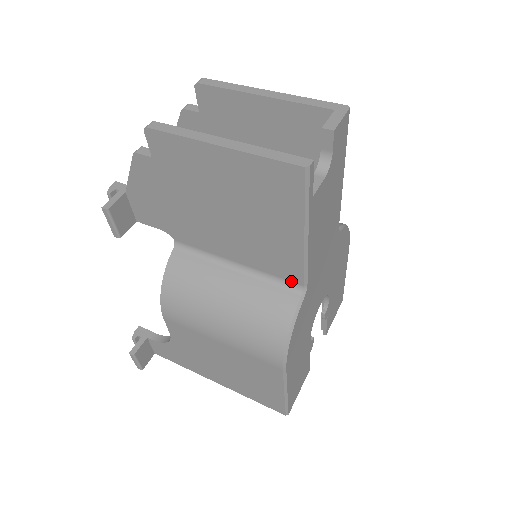
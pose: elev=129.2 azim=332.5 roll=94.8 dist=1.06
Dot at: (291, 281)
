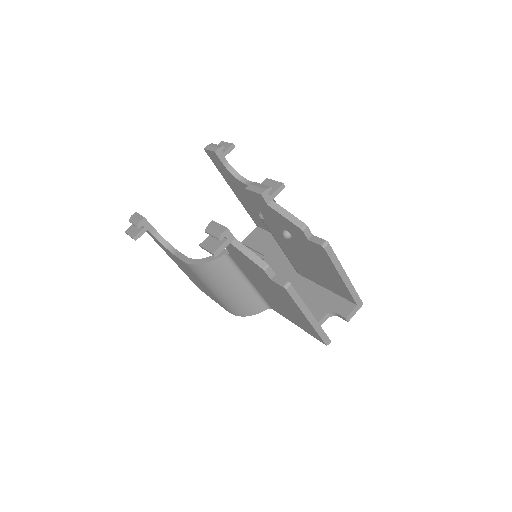
Dot at: (269, 305)
